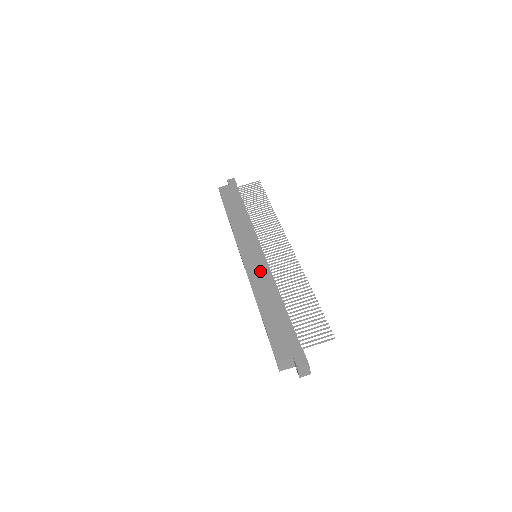
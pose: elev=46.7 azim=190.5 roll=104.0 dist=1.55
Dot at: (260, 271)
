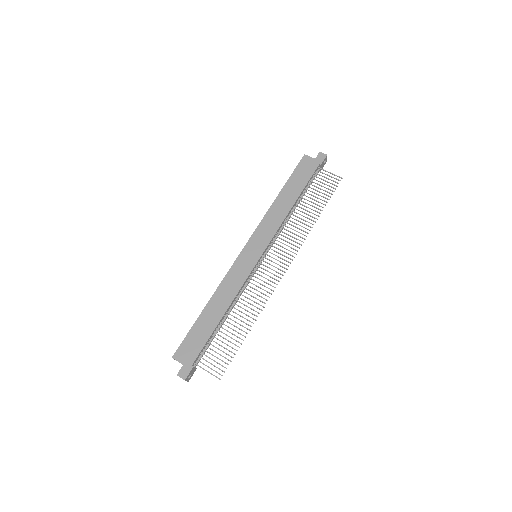
Dot at: (239, 276)
